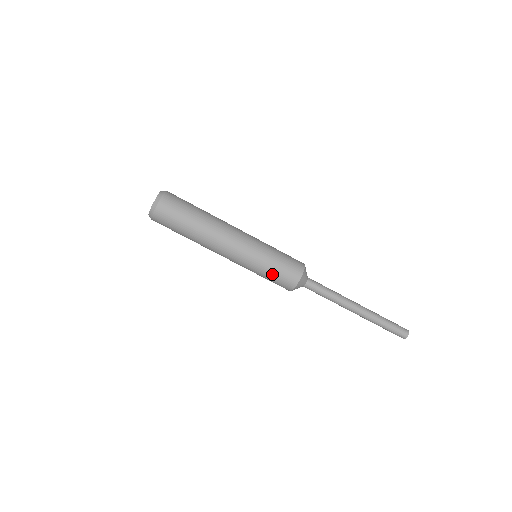
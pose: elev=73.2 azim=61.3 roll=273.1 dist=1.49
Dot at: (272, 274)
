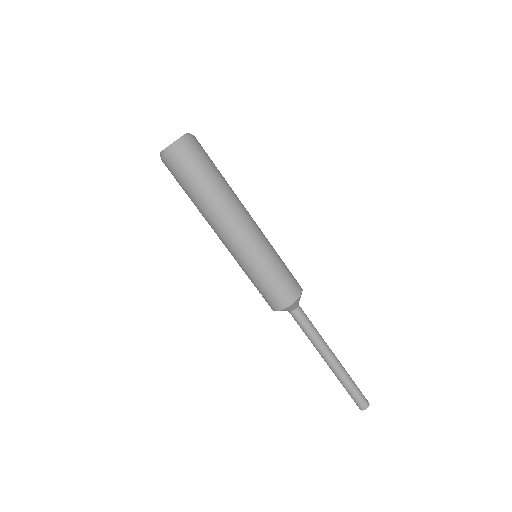
Dot at: (274, 279)
